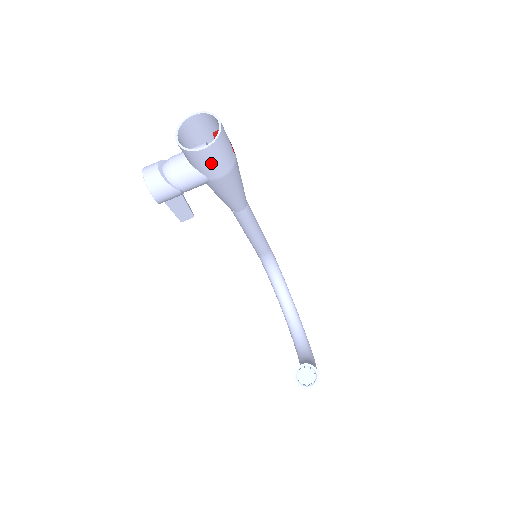
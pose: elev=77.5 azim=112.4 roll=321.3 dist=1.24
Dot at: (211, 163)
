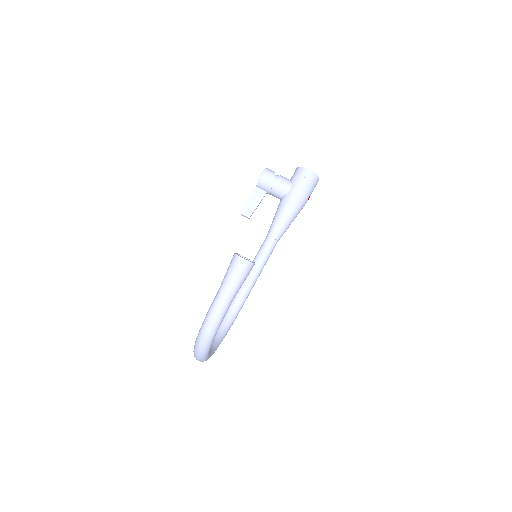
Dot at: (303, 180)
